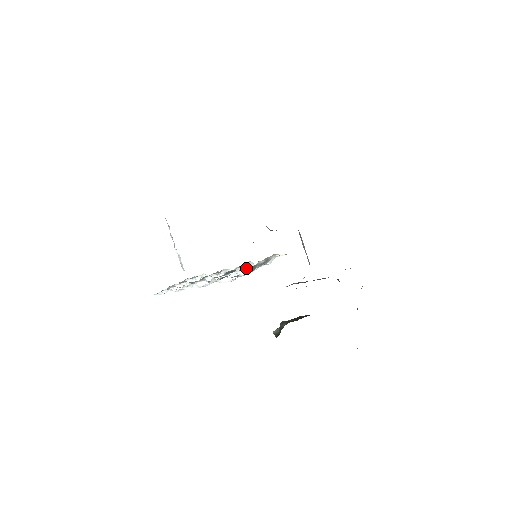
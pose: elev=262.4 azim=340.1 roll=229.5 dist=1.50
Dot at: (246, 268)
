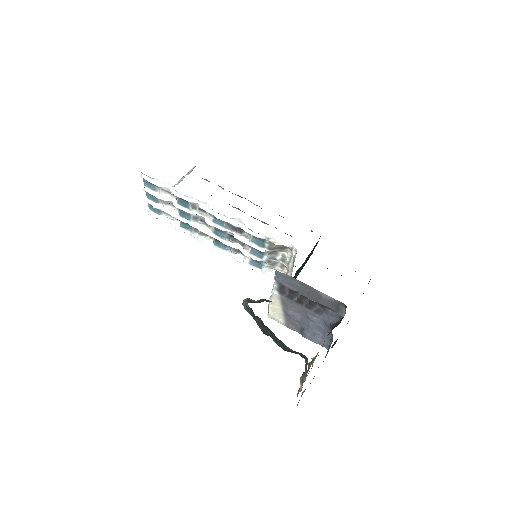
Dot at: (230, 255)
